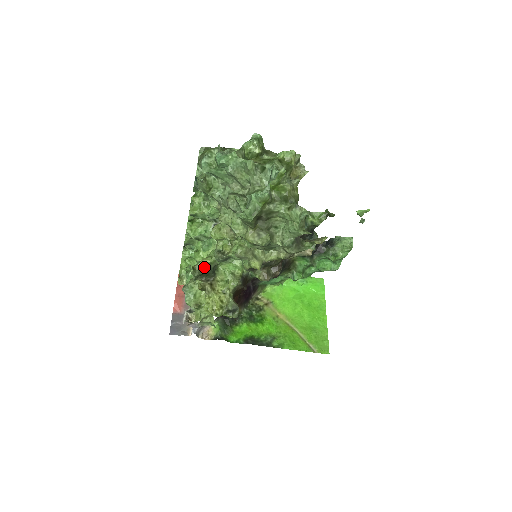
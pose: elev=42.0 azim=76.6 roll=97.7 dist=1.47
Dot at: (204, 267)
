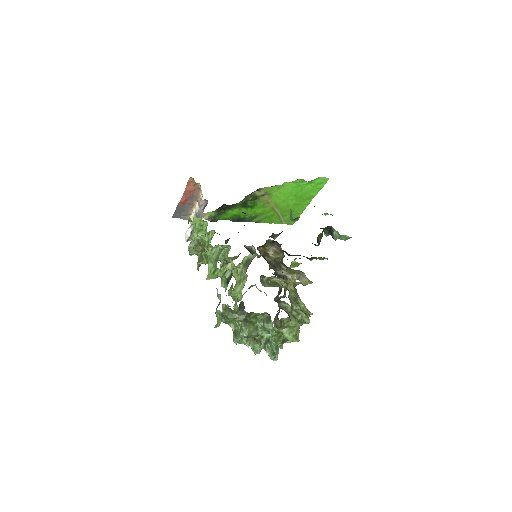
Dot at: occluded
